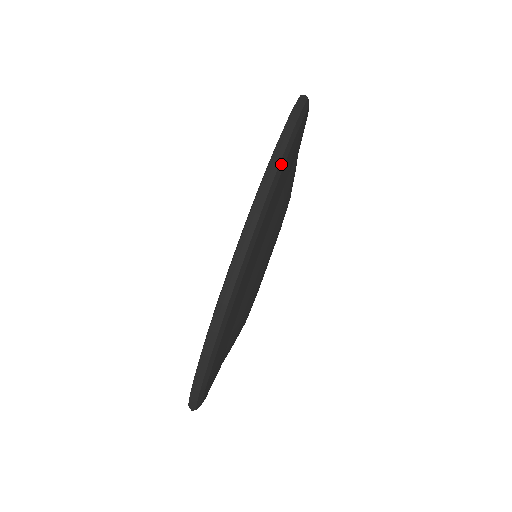
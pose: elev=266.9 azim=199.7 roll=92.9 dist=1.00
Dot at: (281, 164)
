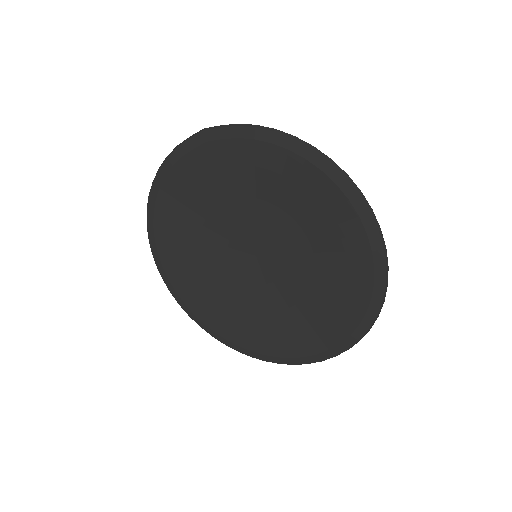
Dot at: (295, 139)
